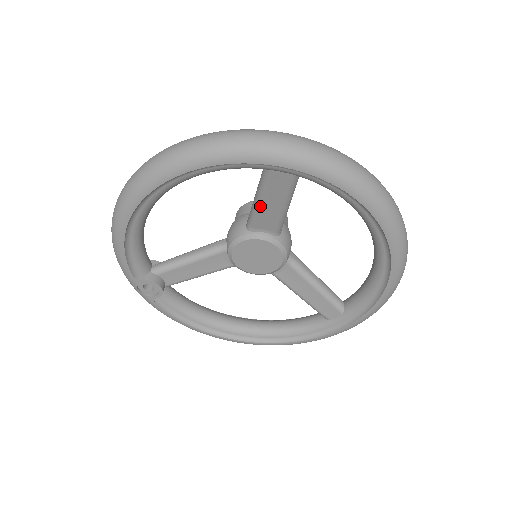
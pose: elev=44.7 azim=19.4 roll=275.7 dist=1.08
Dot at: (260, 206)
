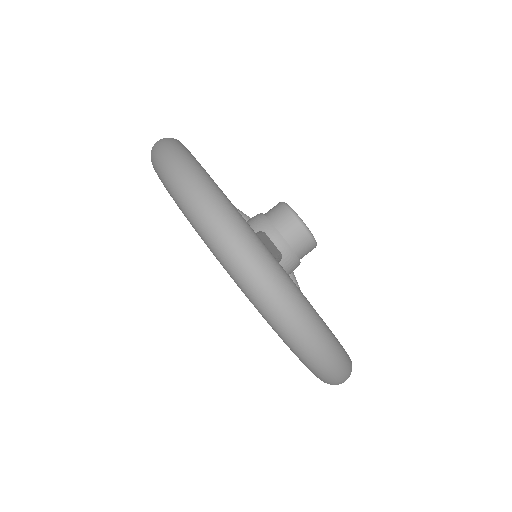
Dot at: occluded
